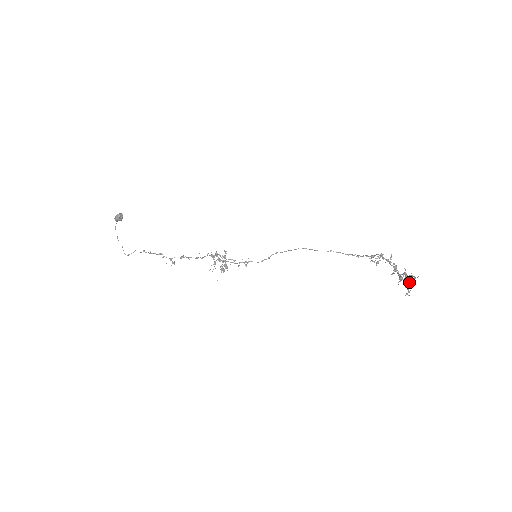
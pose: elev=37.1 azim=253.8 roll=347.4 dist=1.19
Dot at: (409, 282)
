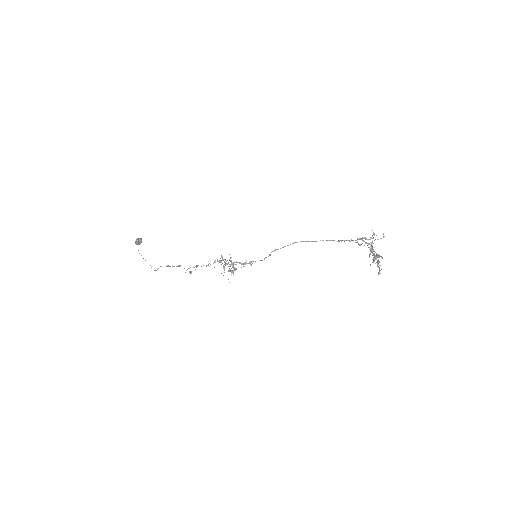
Dot at: (379, 262)
